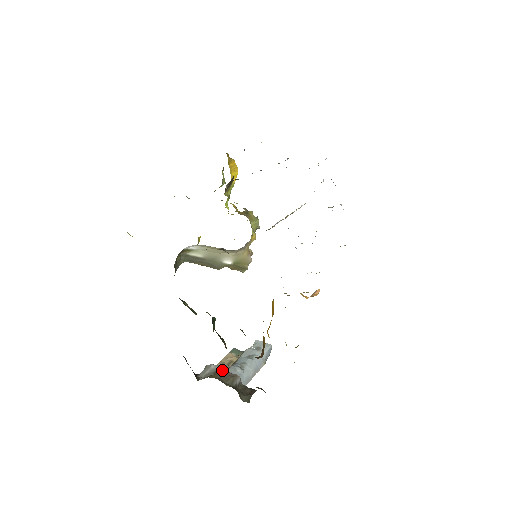
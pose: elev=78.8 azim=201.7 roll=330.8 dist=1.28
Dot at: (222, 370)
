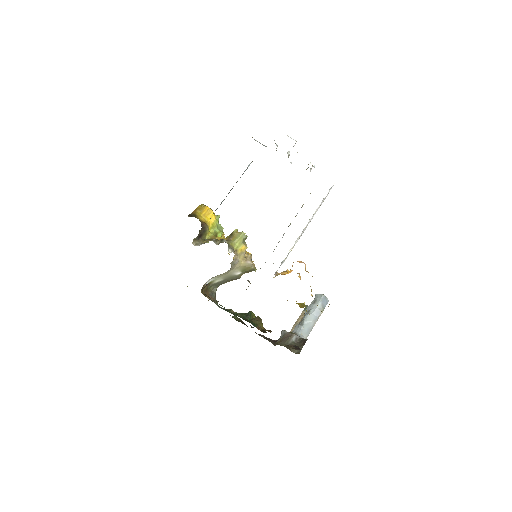
Dot at: (286, 333)
